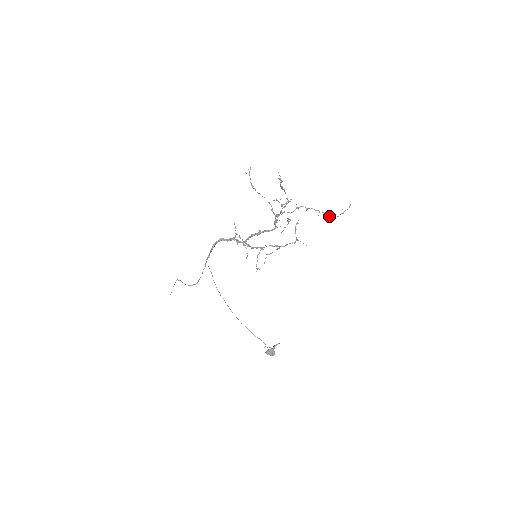
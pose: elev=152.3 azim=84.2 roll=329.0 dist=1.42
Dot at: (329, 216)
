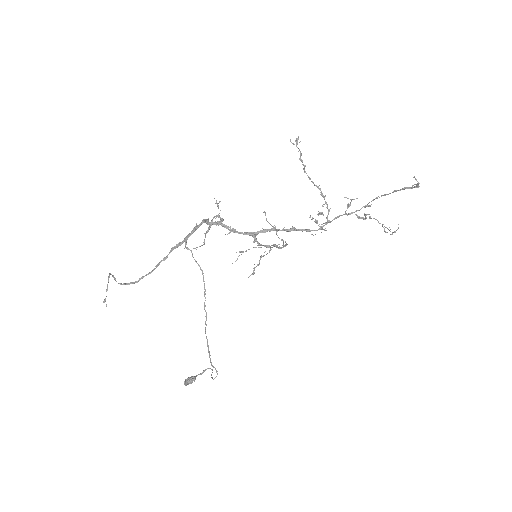
Dot at: (386, 232)
